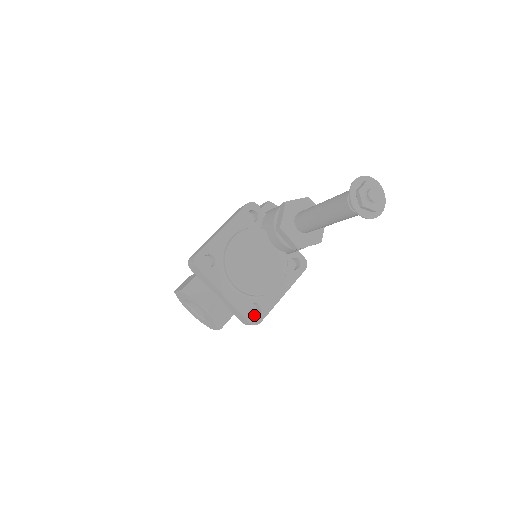
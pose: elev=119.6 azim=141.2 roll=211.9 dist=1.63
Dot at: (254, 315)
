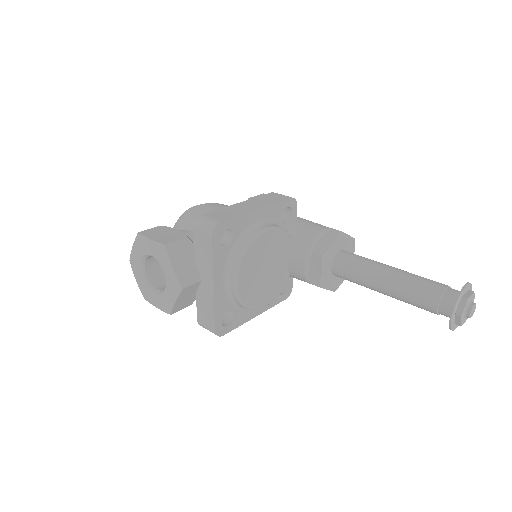
Dot at: occluded
